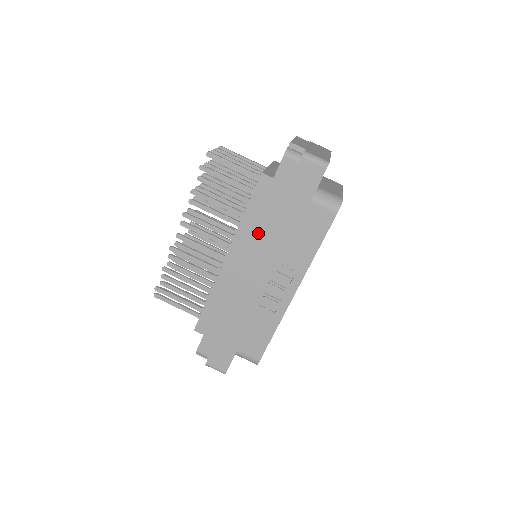
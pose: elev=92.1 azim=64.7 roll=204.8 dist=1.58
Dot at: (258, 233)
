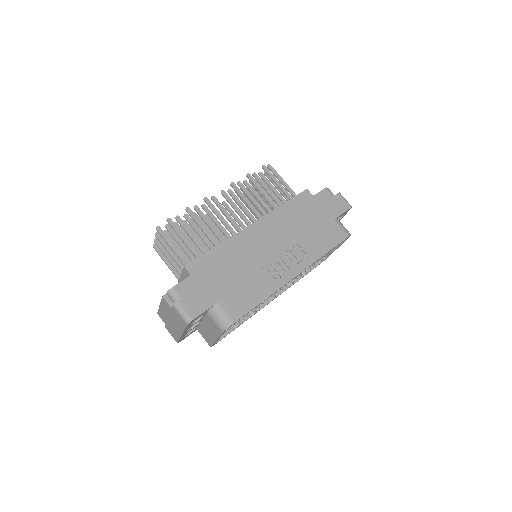
Dot at: (286, 221)
